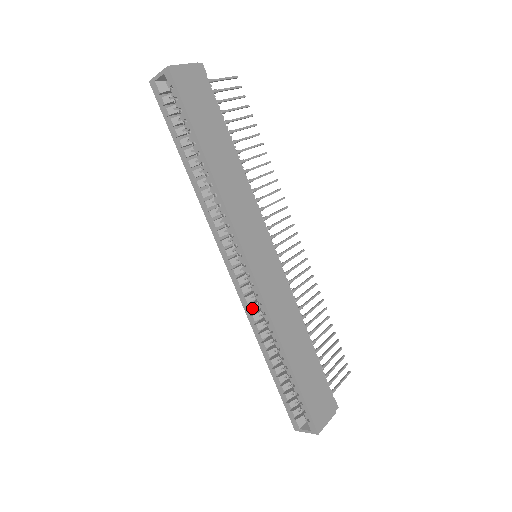
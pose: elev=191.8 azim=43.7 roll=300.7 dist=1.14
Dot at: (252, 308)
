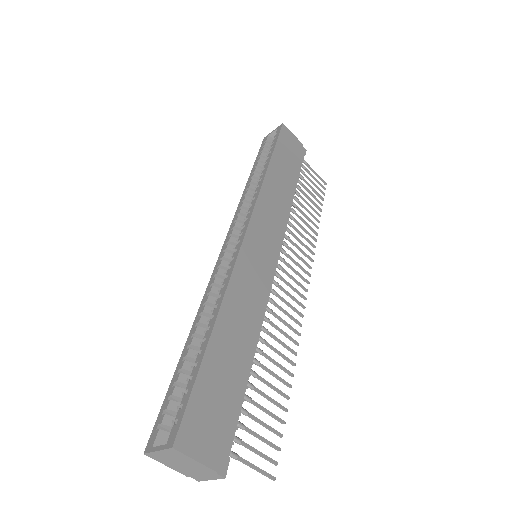
Dot at: (218, 280)
